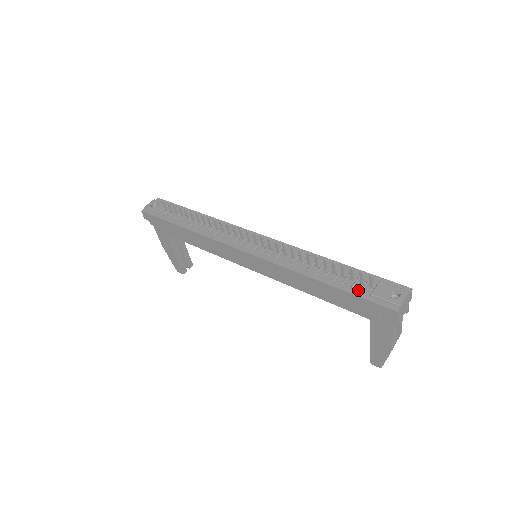
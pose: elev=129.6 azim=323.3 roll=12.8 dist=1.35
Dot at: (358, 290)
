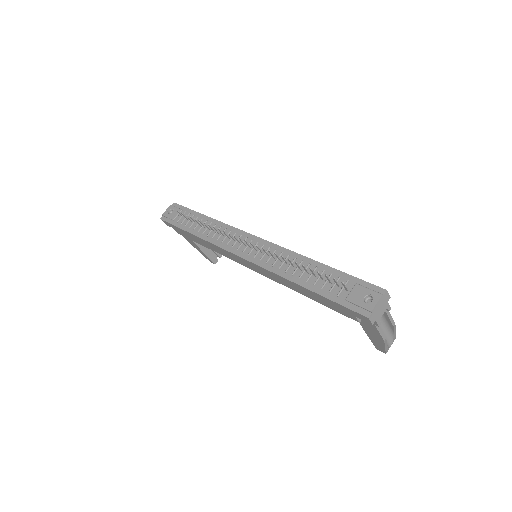
Dot at: (335, 295)
